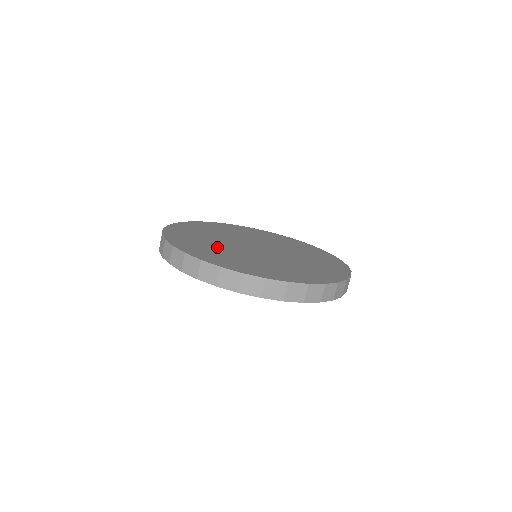
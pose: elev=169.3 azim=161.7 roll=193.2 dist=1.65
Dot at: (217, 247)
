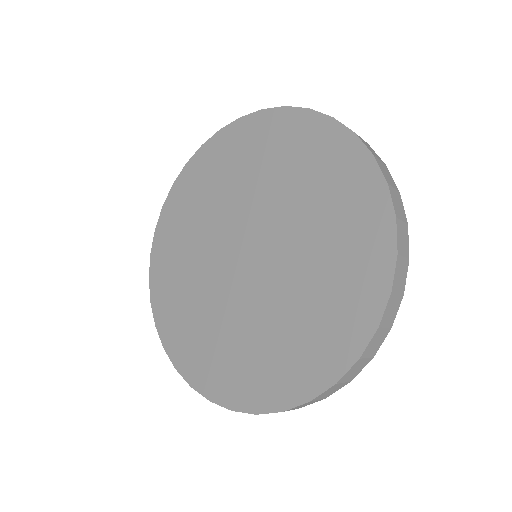
Dot at: (254, 335)
